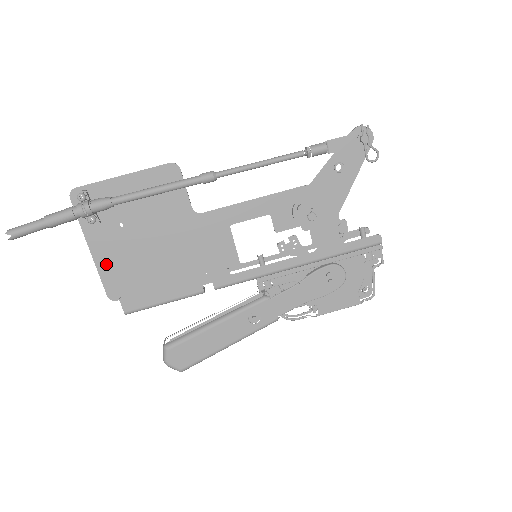
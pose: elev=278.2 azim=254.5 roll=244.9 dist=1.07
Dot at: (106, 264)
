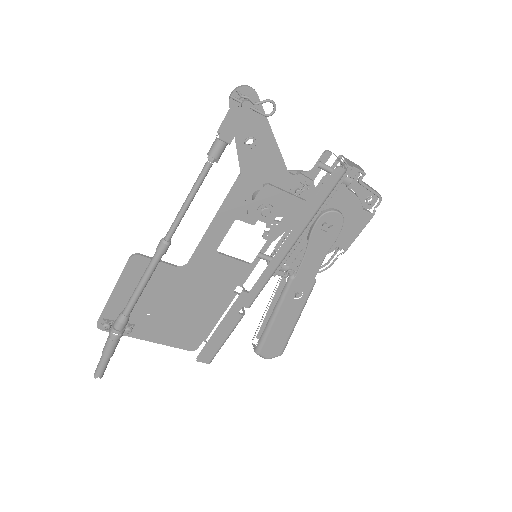
Dot at: (167, 339)
